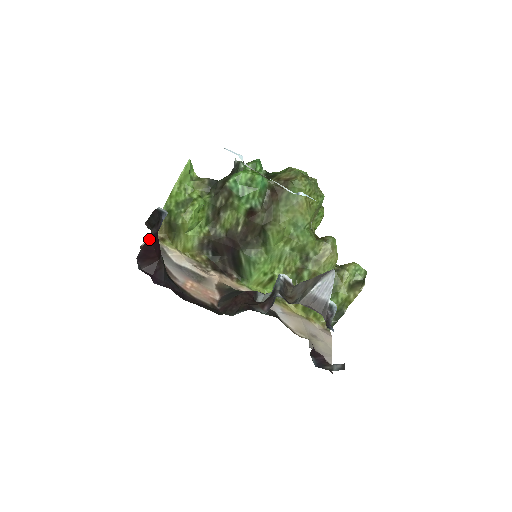
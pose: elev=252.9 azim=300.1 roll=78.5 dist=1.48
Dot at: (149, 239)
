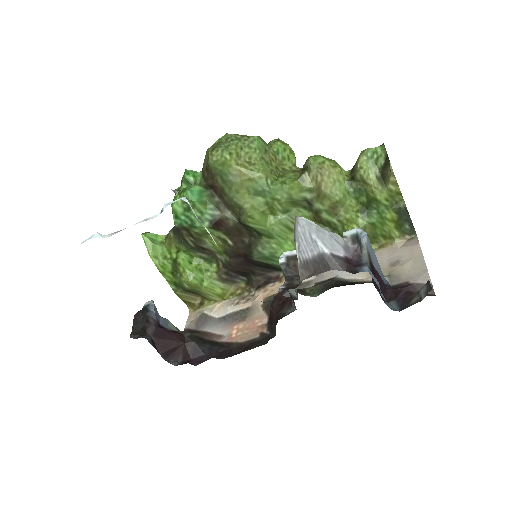
Dot at: (155, 339)
